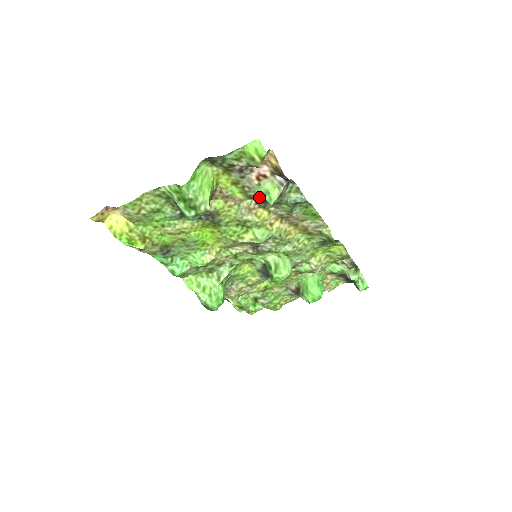
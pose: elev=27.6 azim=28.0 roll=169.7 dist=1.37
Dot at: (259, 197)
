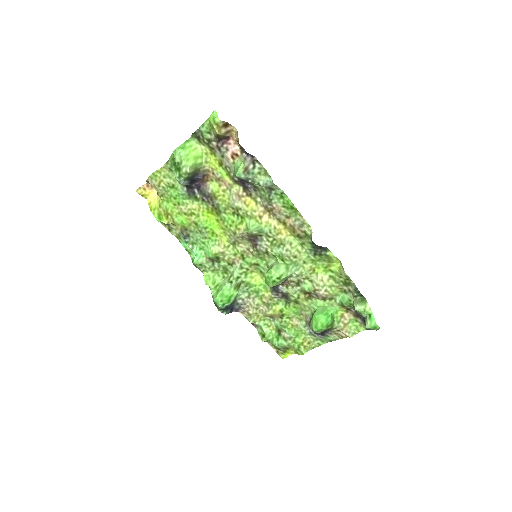
Dot at: occluded
